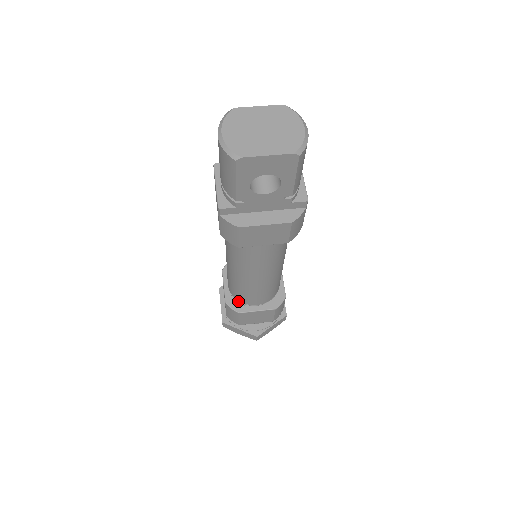
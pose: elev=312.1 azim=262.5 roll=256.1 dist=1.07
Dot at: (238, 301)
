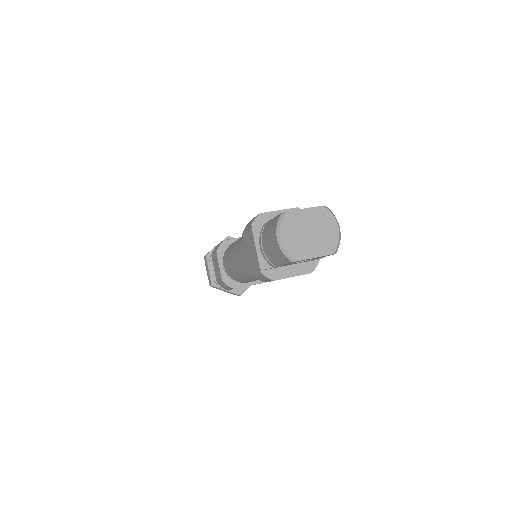
Dot at: (232, 279)
